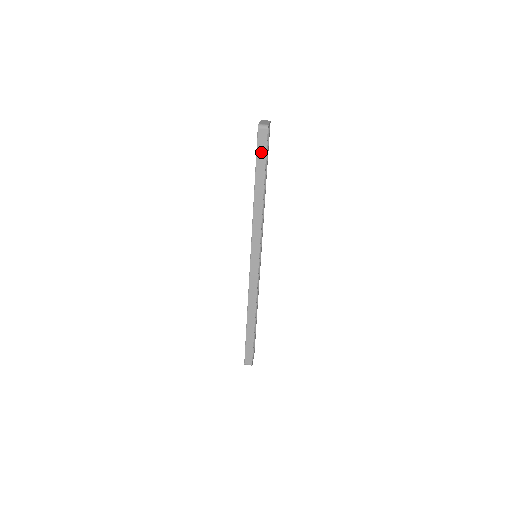
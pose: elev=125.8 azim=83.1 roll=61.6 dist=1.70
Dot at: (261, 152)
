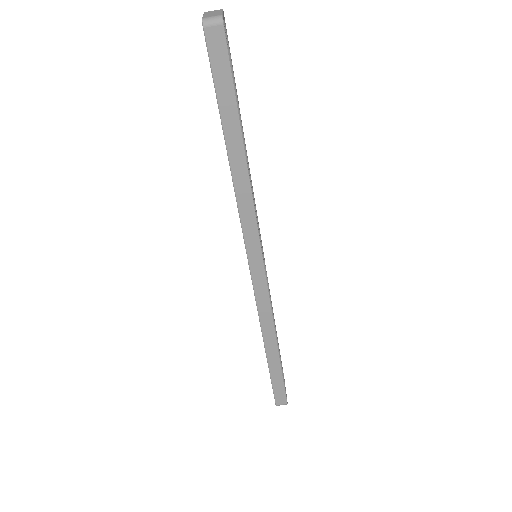
Dot at: (221, 76)
